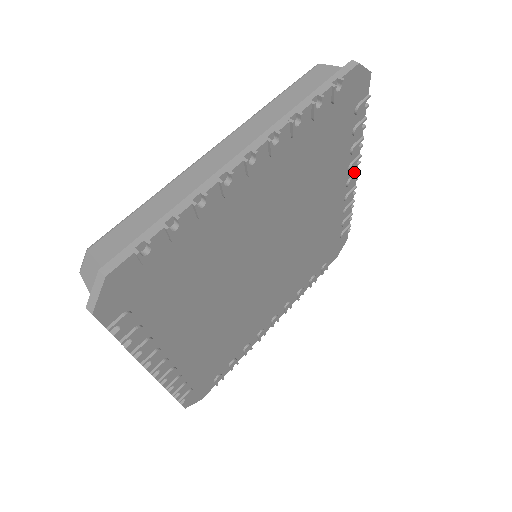
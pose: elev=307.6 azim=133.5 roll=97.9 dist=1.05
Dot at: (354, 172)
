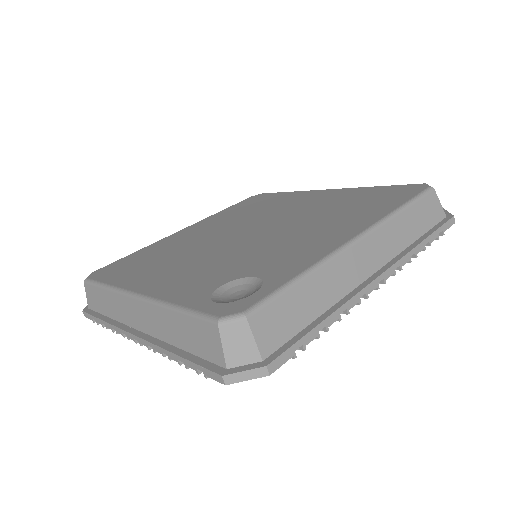
Dot at: occluded
